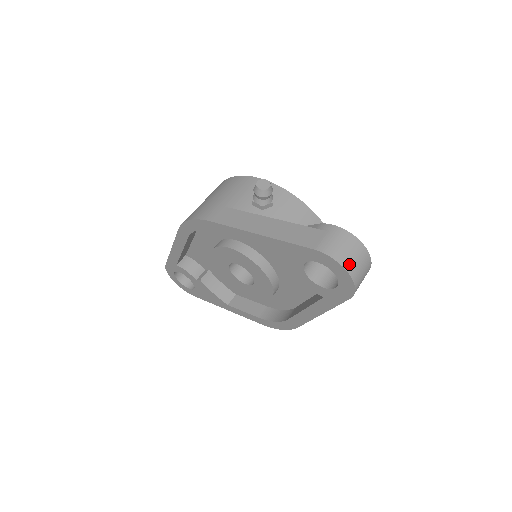
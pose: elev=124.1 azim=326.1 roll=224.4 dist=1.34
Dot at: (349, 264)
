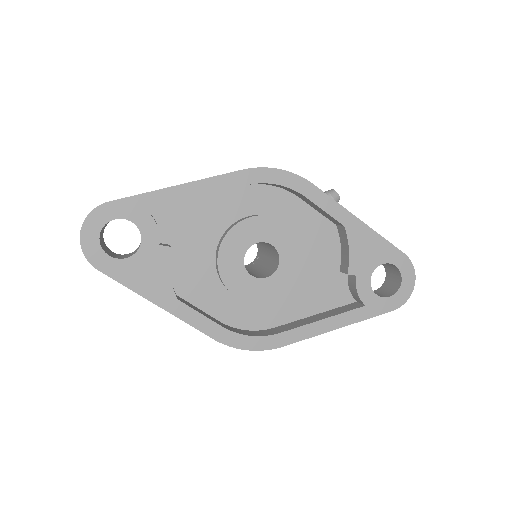
Dot at: (412, 278)
